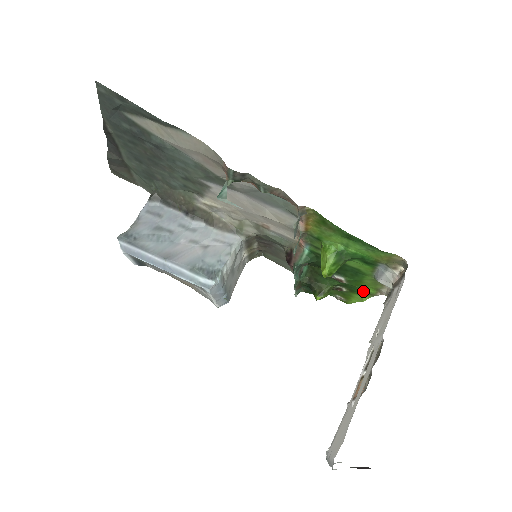
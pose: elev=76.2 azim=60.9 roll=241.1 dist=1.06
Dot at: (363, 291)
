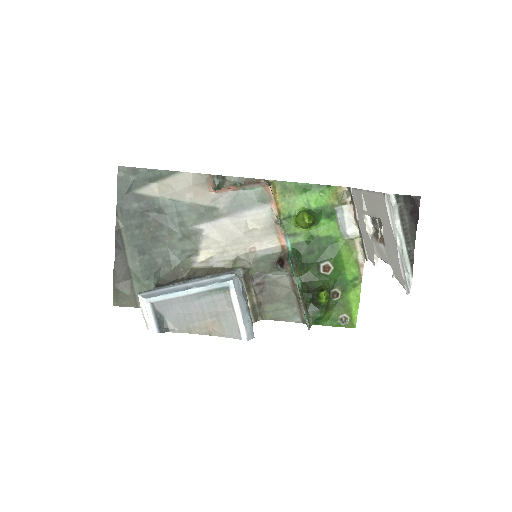
Dot at: (350, 278)
